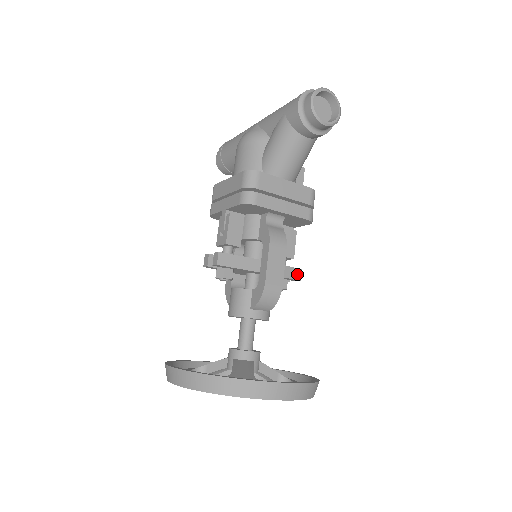
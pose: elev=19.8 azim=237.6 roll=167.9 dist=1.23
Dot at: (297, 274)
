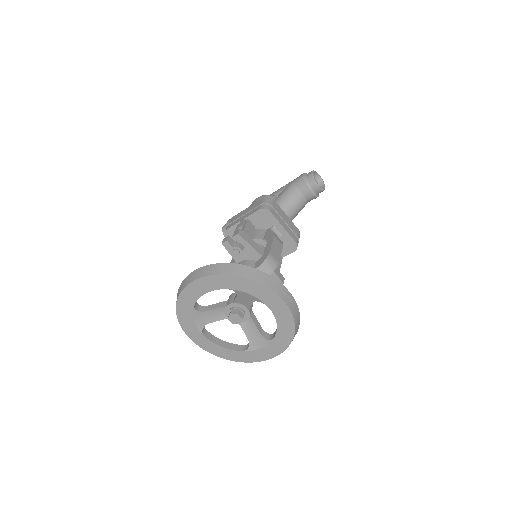
Dot at: (282, 278)
